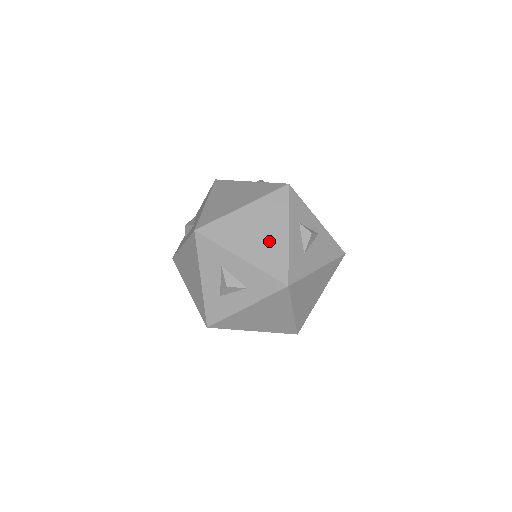
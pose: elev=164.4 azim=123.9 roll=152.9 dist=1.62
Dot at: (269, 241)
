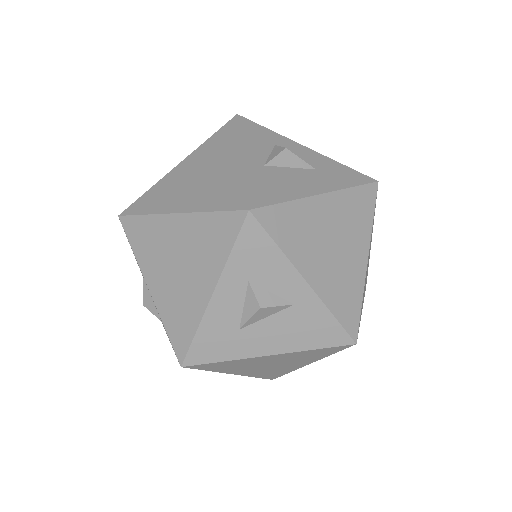
Dot at: (185, 289)
